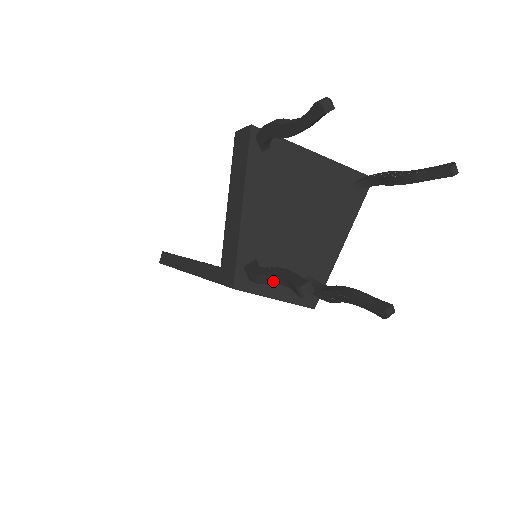
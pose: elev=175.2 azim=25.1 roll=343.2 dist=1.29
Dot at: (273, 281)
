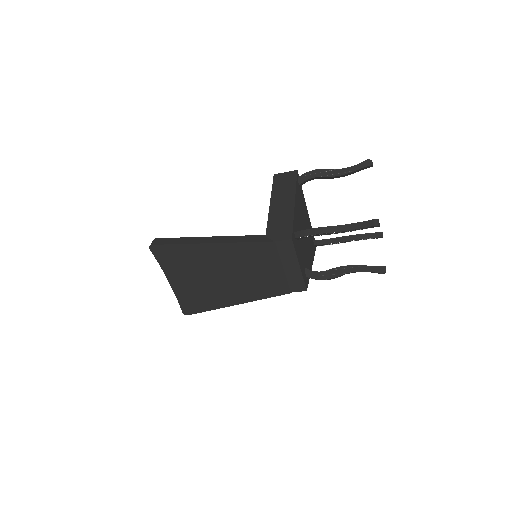
Dot at: (337, 230)
